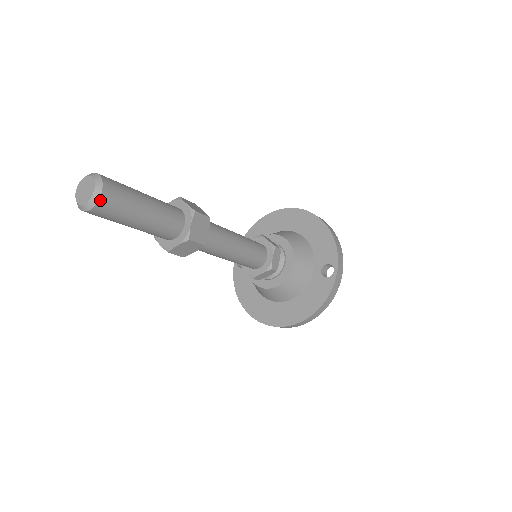
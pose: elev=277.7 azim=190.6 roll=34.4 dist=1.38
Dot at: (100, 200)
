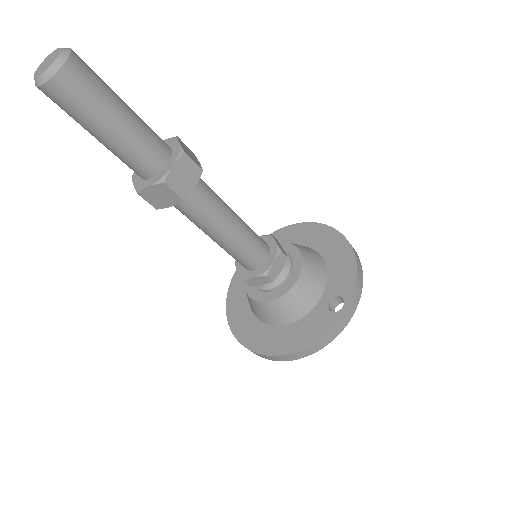
Dot at: (57, 75)
